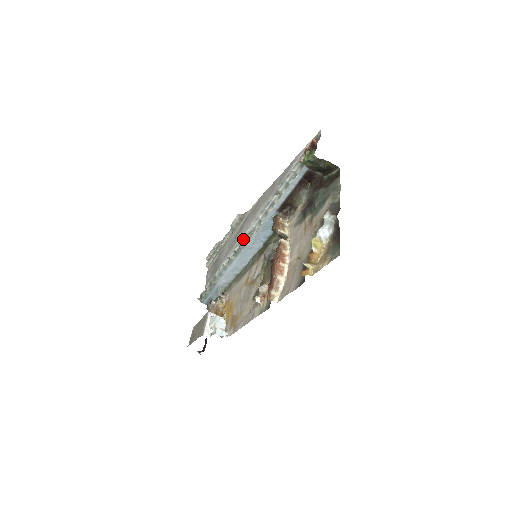
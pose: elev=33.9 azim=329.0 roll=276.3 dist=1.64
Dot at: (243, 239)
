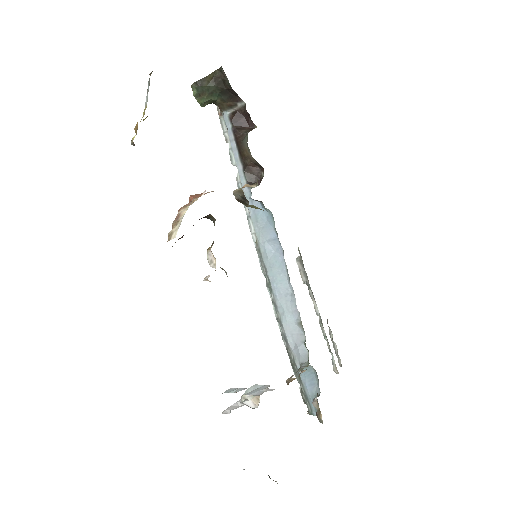
Dot at: (261, 260)
